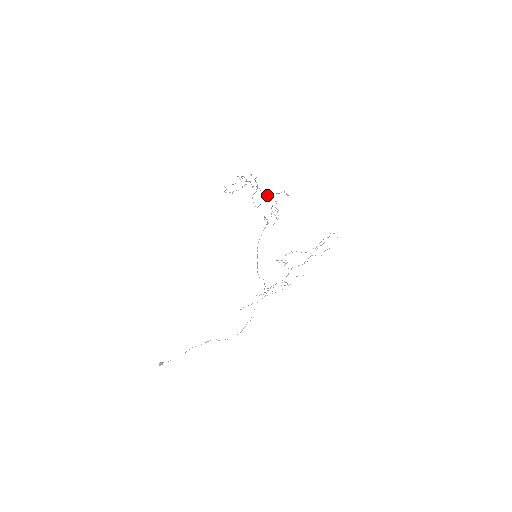
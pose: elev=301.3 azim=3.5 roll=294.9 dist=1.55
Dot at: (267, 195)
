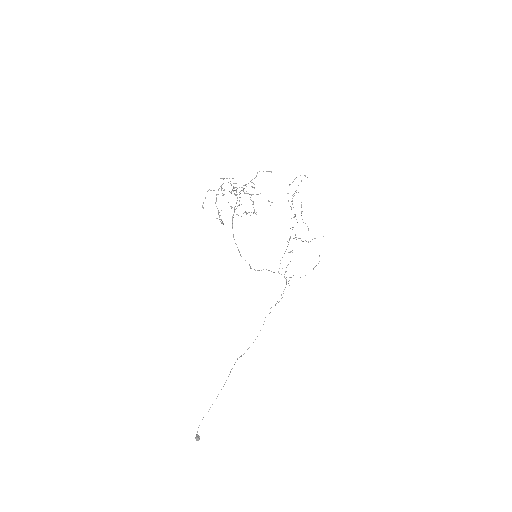
Dot at: occluded
